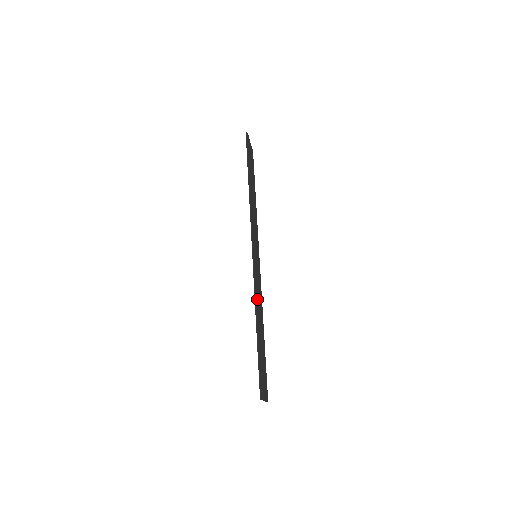
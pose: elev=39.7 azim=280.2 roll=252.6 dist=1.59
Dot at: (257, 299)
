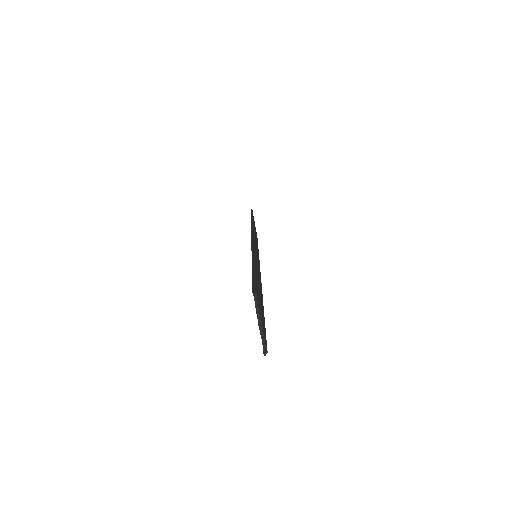
Dot at: (255, 256)
